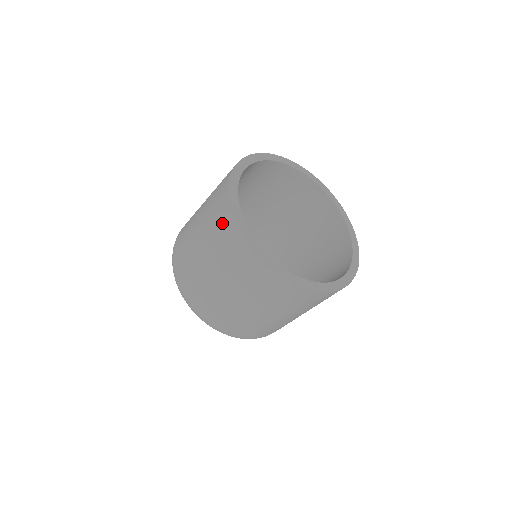
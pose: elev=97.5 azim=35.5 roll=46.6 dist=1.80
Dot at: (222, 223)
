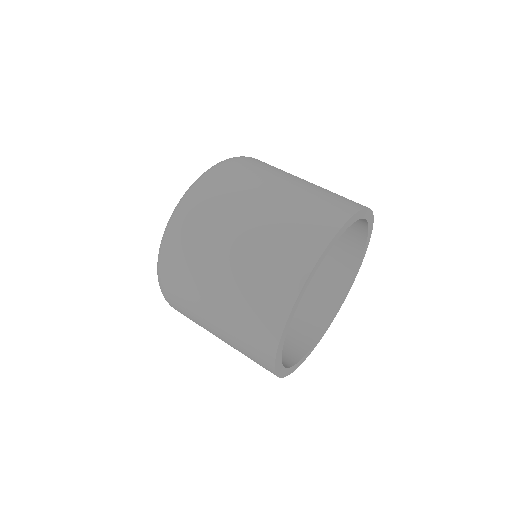
Dot at: (260, 323)
